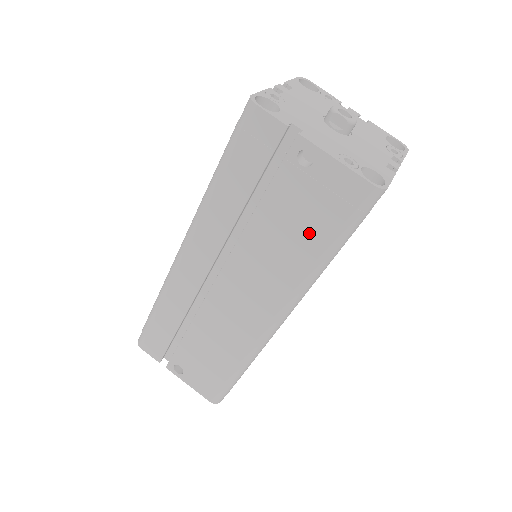
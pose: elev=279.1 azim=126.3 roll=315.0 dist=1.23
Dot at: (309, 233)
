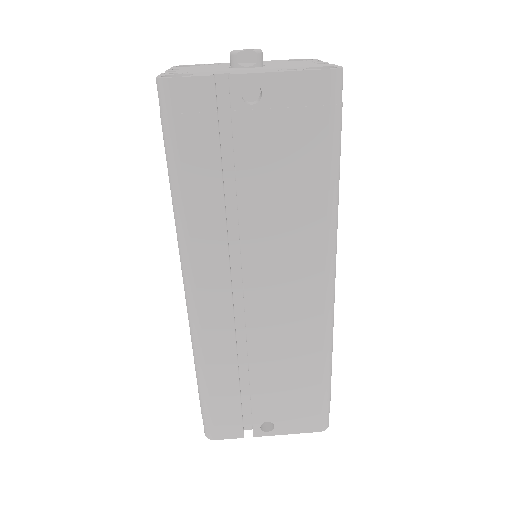
Dot at: (303, 167)
